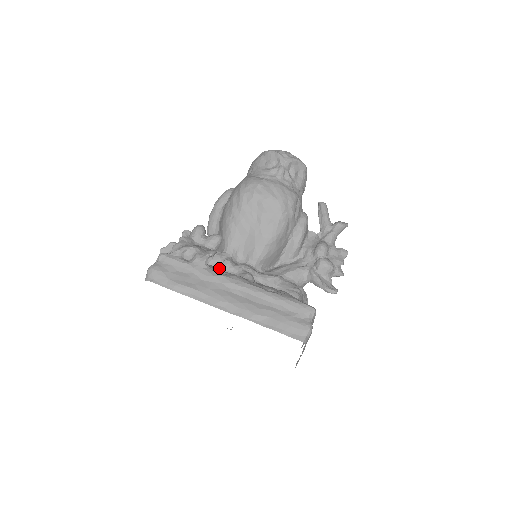
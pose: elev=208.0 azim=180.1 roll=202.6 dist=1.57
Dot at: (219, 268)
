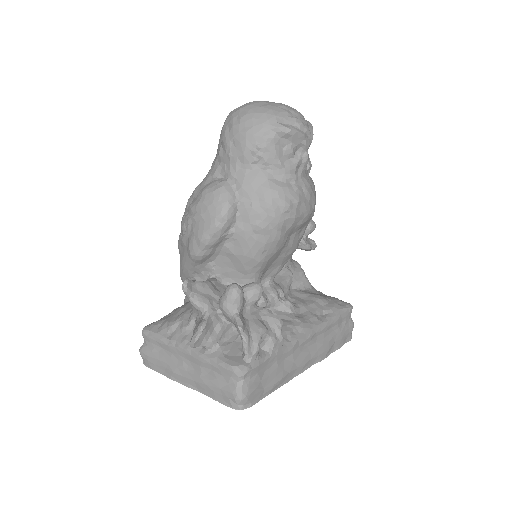
Dot at: occluded
